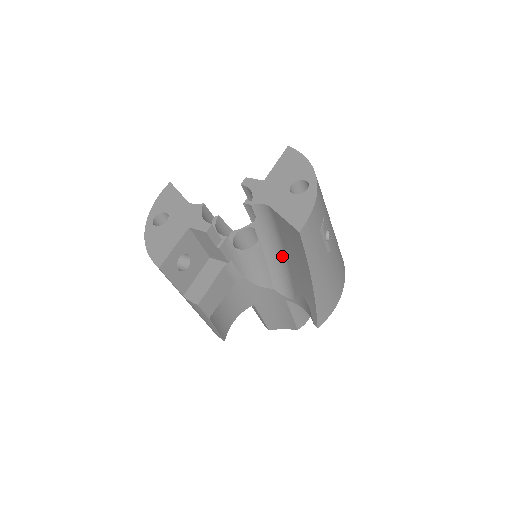
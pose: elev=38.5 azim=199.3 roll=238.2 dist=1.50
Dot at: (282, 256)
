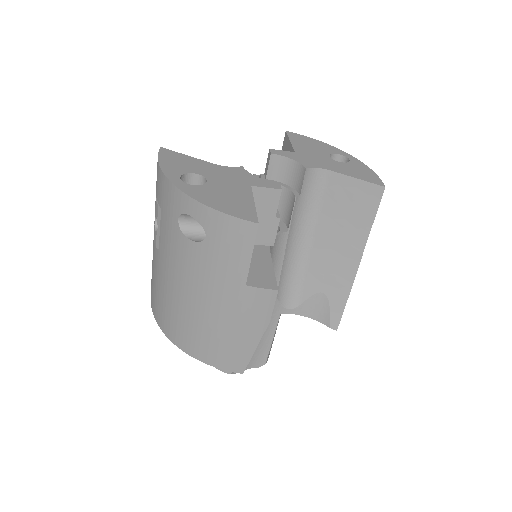
Dot at: (305, 245)
